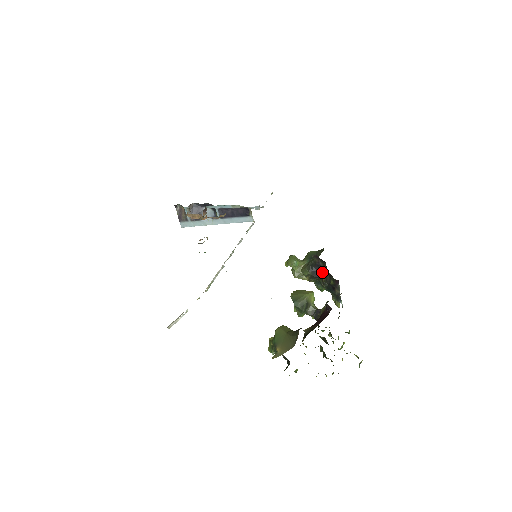
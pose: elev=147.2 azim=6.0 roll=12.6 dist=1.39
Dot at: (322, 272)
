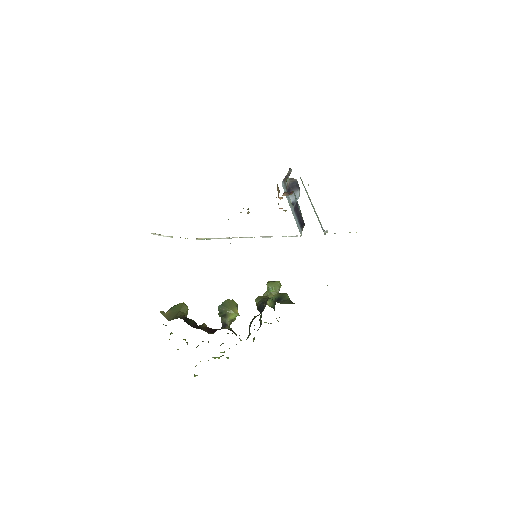
Dot at: occluded
